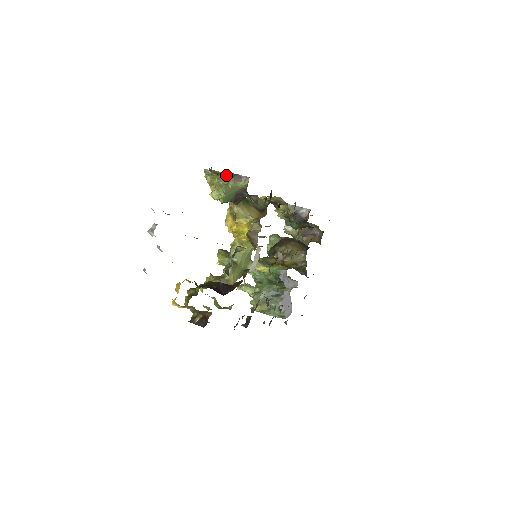
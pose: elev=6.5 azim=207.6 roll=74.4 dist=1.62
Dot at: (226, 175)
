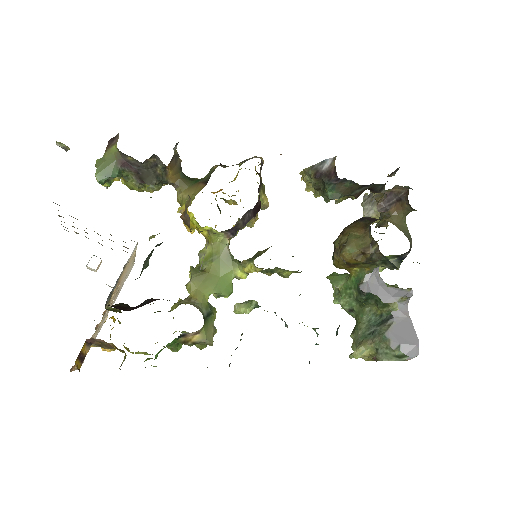
Dot at: occluded
